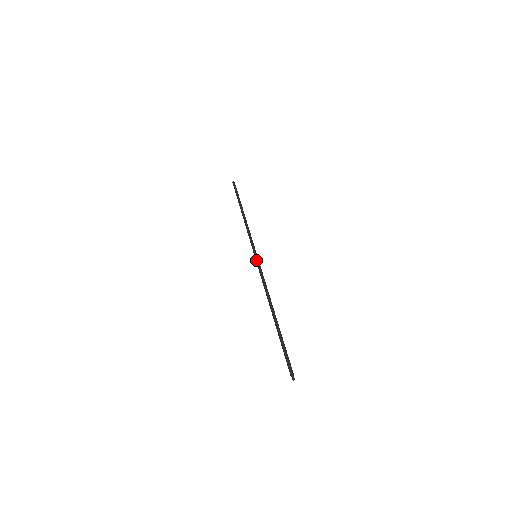
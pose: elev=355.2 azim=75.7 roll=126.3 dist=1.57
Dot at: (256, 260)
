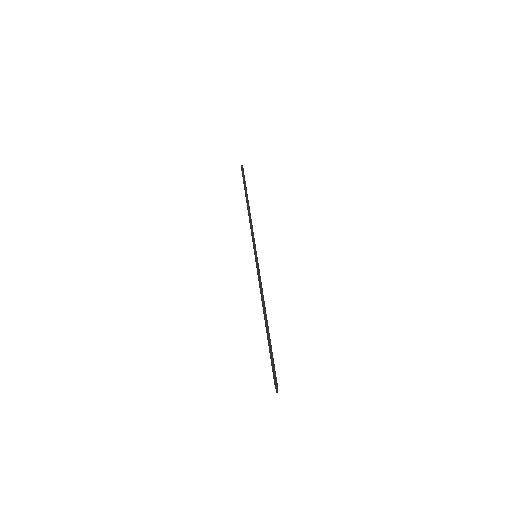
Dot at: (256, 261)
